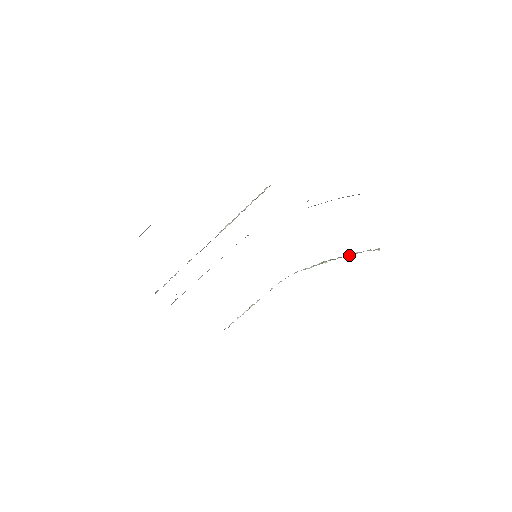
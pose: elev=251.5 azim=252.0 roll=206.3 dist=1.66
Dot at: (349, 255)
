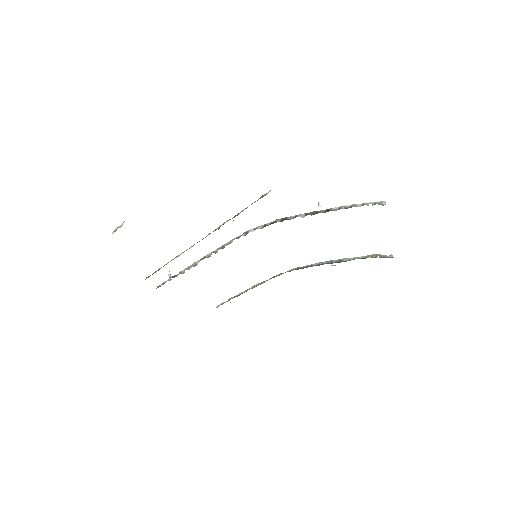
Dot at: (358, 257)
